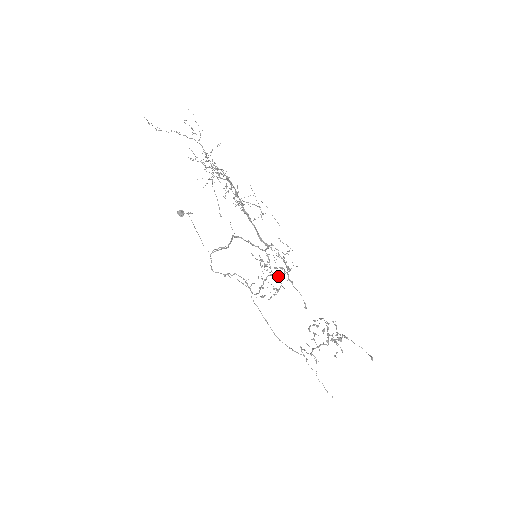
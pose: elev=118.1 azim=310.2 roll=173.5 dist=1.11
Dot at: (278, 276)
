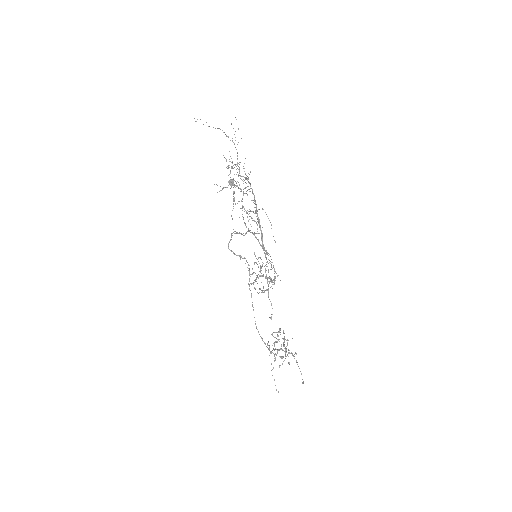
Dot at: occluded
